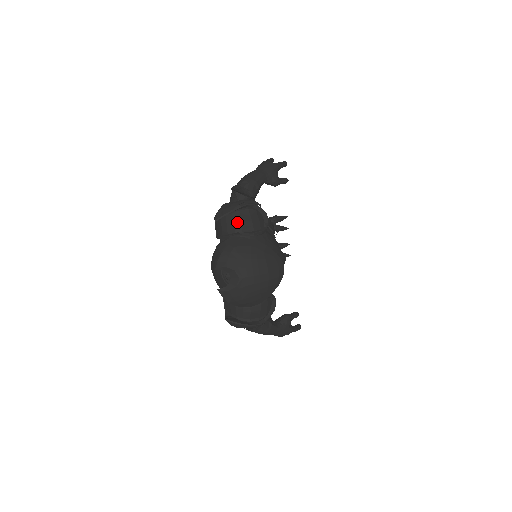
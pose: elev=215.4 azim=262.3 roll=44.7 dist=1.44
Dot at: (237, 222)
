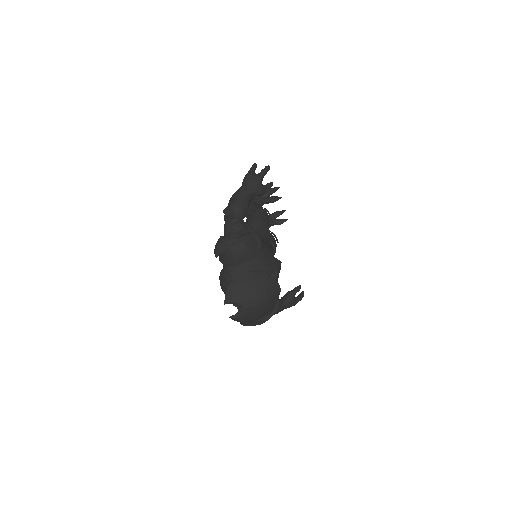
Dot at: (234, 253)
